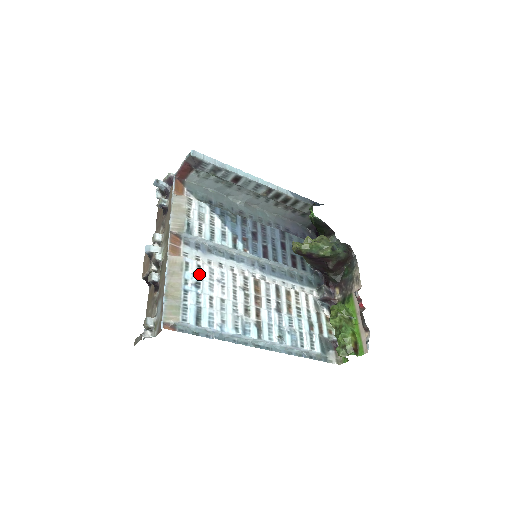
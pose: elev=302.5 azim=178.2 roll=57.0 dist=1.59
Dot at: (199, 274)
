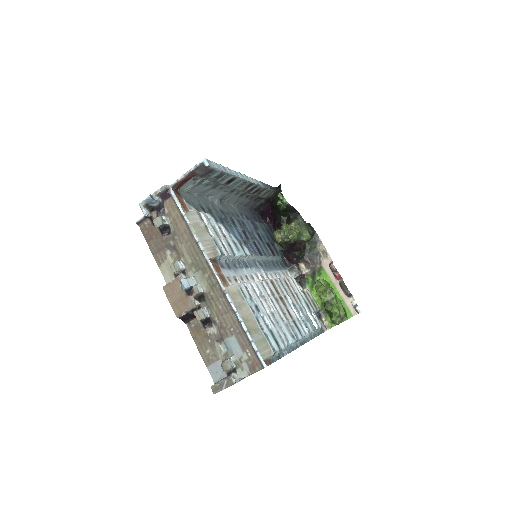
Dot at: (251, 296)
